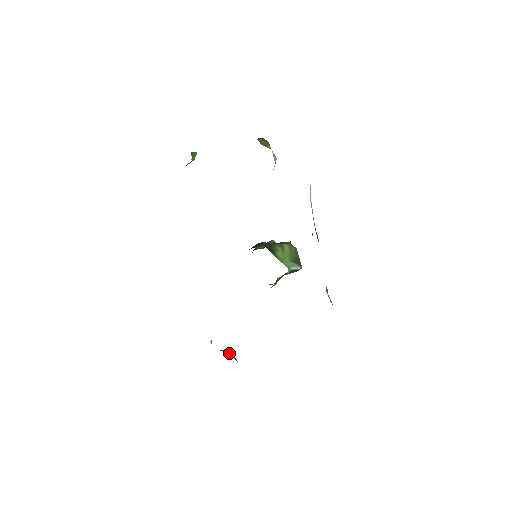
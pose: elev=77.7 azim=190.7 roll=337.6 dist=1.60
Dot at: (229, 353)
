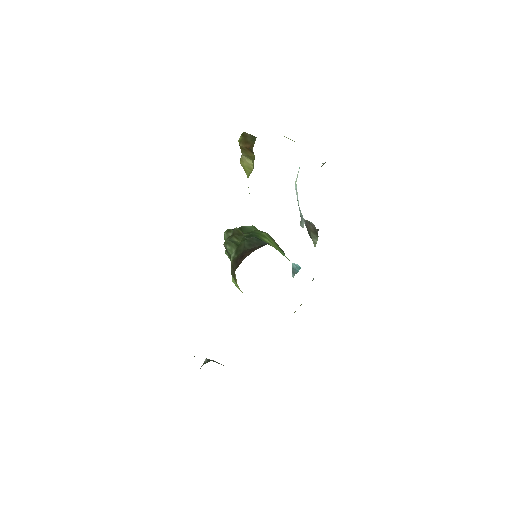
Dot at: (213, 361)
